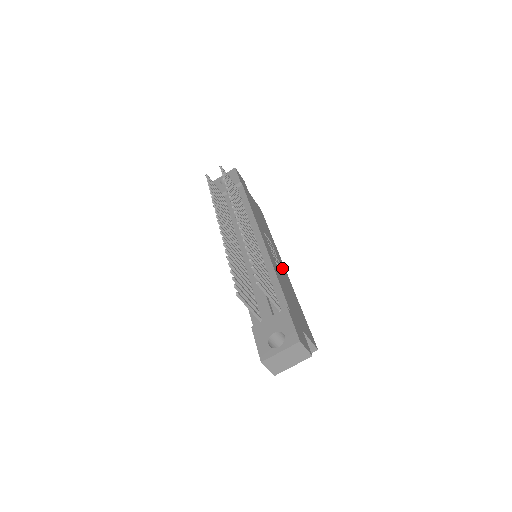
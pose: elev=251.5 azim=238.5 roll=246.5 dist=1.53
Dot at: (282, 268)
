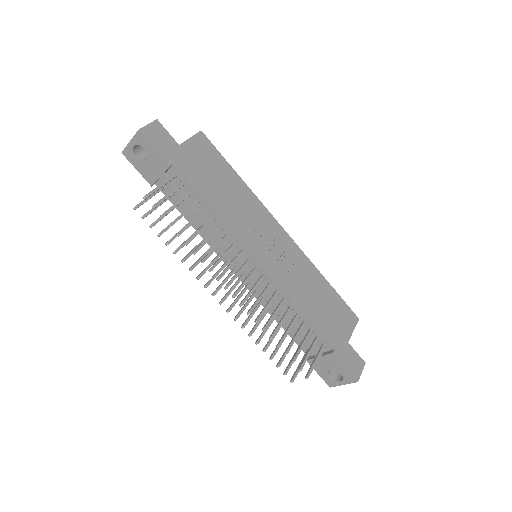
Dot at: (288, 250)
